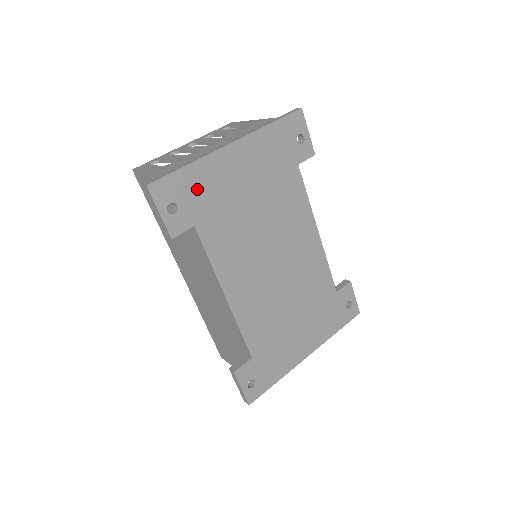
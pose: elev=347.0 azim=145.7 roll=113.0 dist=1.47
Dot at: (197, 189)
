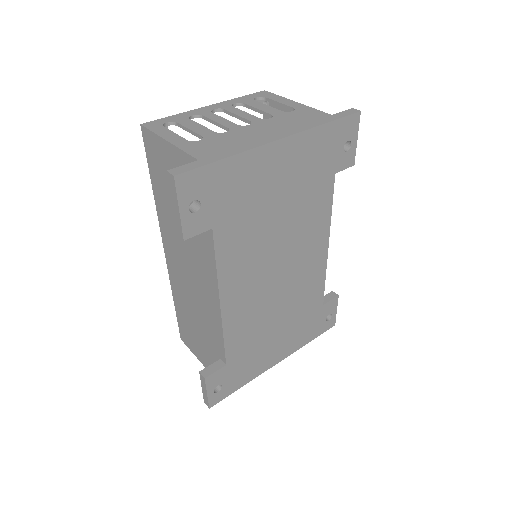
Dot at: (228, 187)
